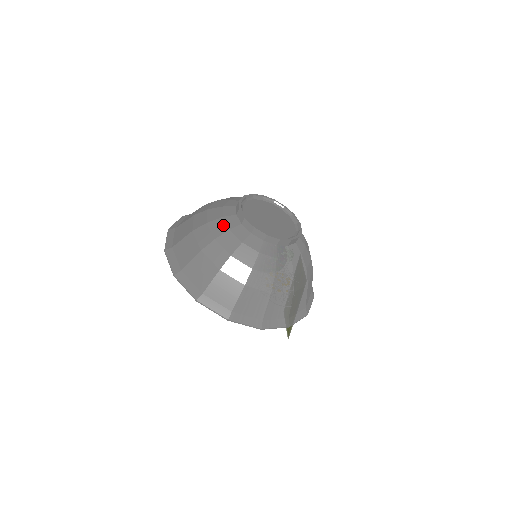
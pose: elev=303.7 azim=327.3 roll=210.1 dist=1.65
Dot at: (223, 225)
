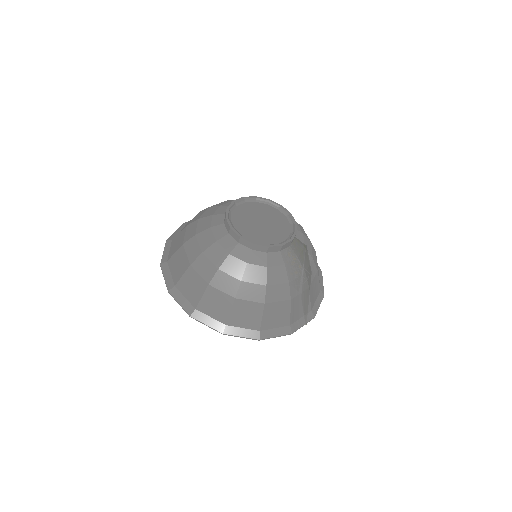
Dot at: (237, 262)
